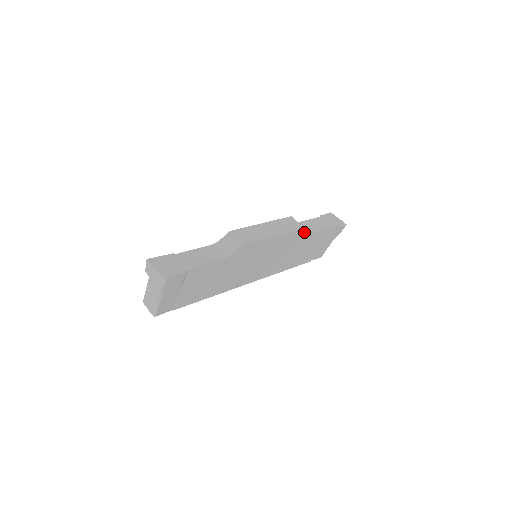
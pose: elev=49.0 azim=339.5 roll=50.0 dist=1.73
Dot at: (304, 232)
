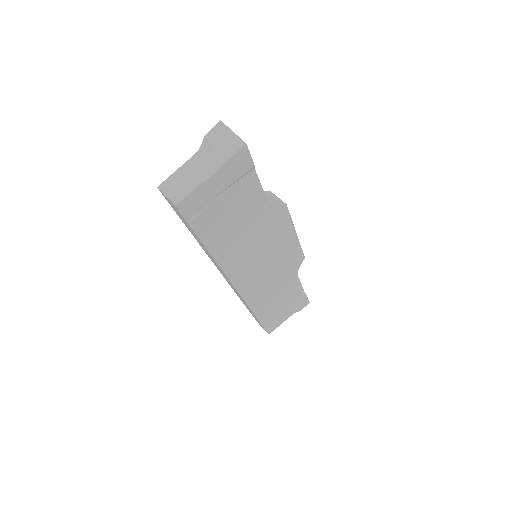
Dot at: (299, 265)
